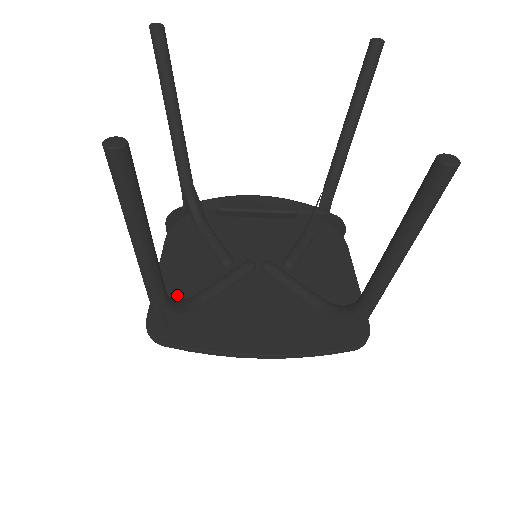
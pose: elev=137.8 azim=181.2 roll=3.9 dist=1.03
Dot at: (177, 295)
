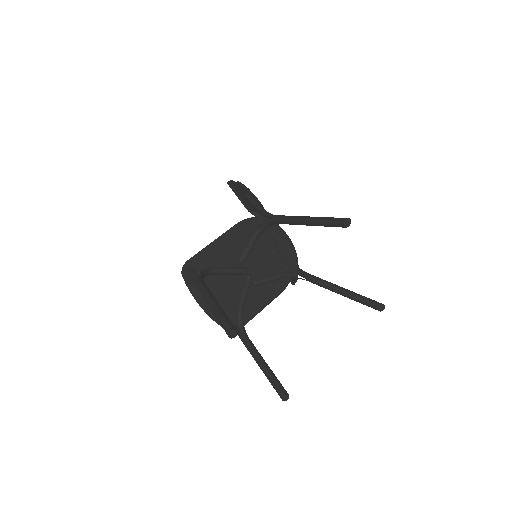
Dot at: (209, 260)
